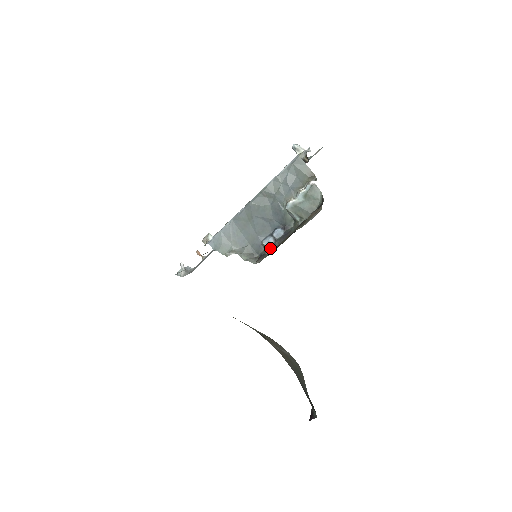
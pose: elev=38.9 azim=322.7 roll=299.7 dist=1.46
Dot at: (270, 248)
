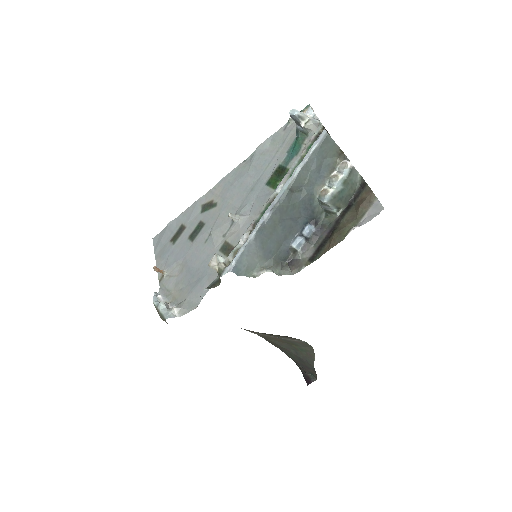
Dot at: (303, 251)
